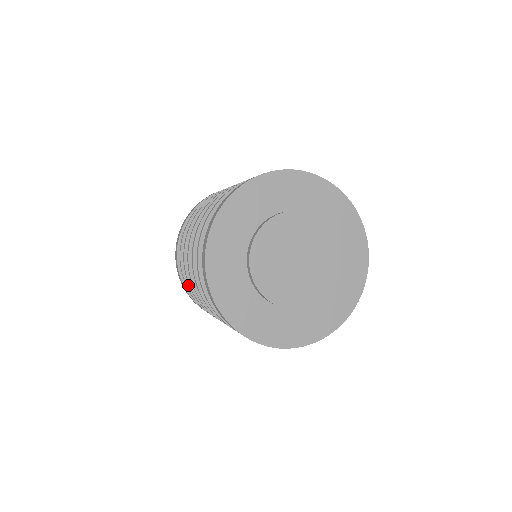
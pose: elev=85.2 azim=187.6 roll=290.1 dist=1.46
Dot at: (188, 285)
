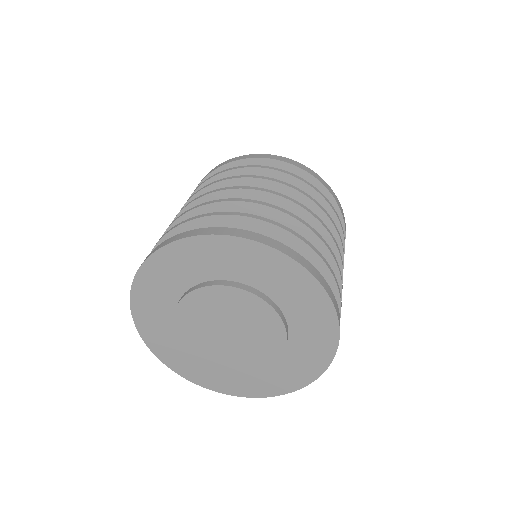
Dot at: occluded
